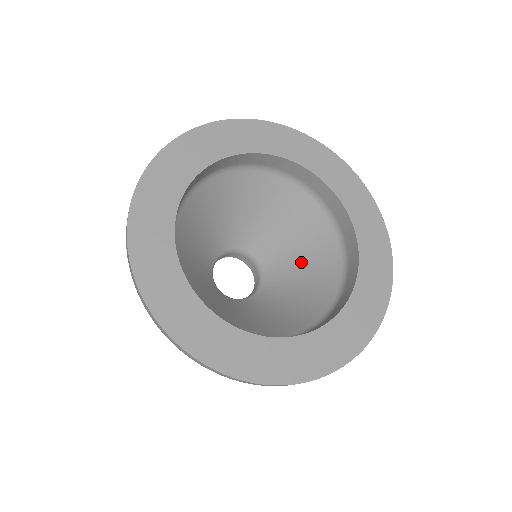
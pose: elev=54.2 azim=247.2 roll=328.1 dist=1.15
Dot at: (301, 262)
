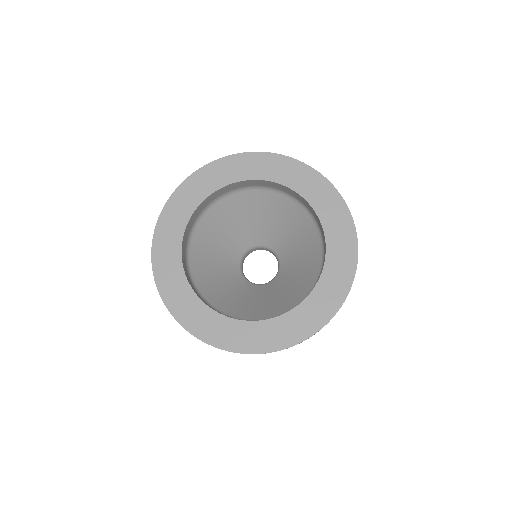
Dot at: (298, 245)
